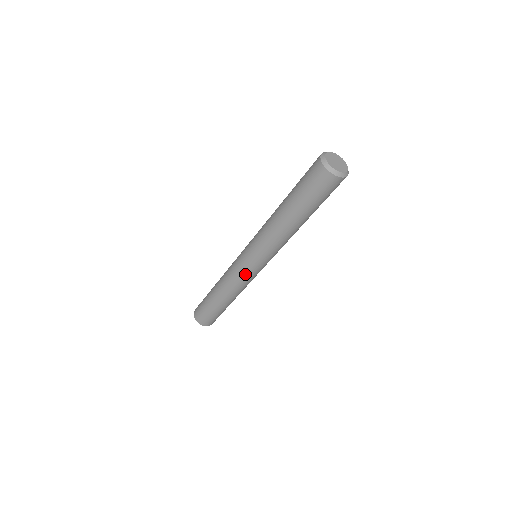
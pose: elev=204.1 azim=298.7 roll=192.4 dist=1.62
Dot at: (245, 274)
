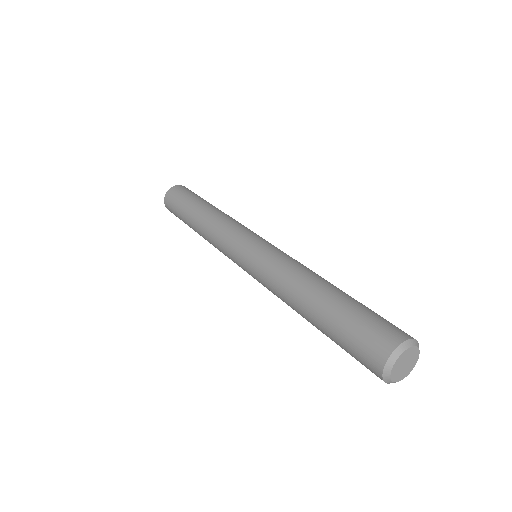
Dot at: occluded
